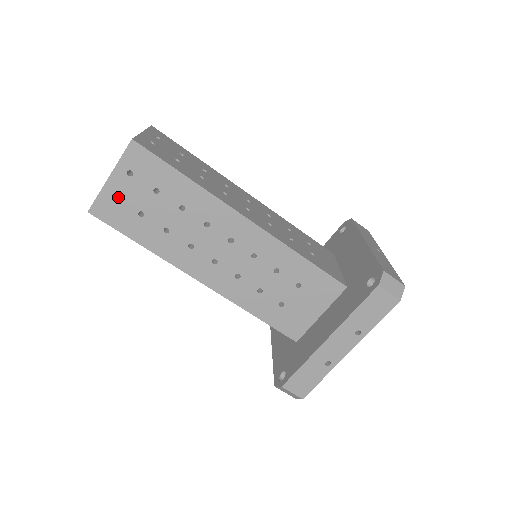
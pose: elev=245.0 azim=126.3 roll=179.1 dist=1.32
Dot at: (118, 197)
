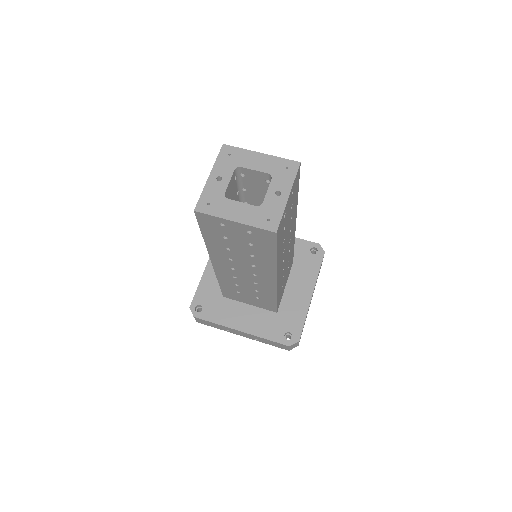
Dot at: (225, 226)
